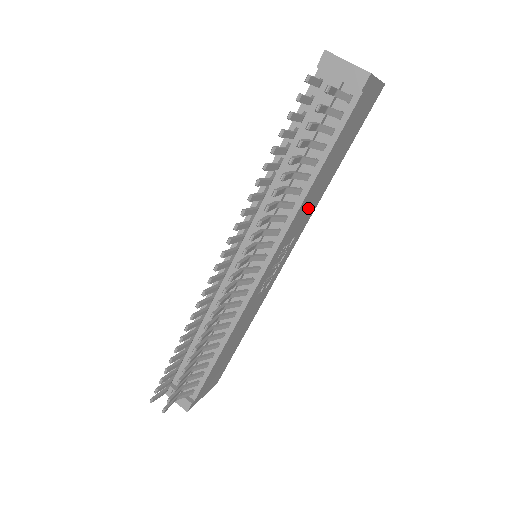
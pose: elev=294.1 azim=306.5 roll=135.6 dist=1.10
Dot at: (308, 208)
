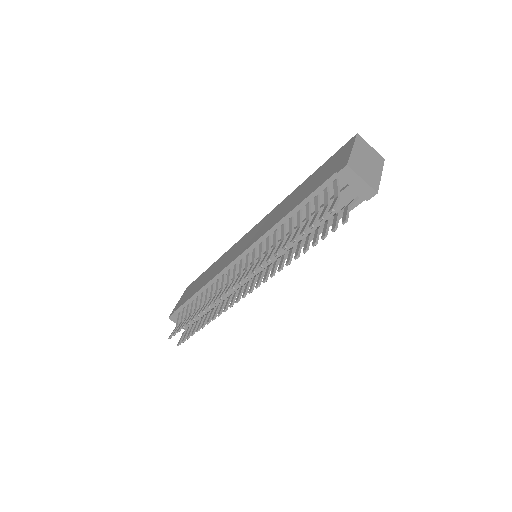
Dot at: occluded
